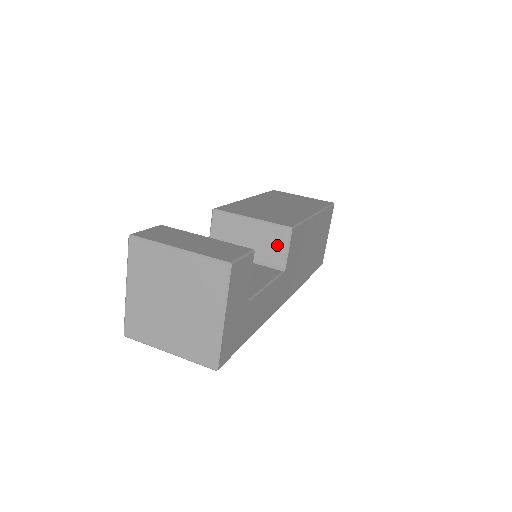
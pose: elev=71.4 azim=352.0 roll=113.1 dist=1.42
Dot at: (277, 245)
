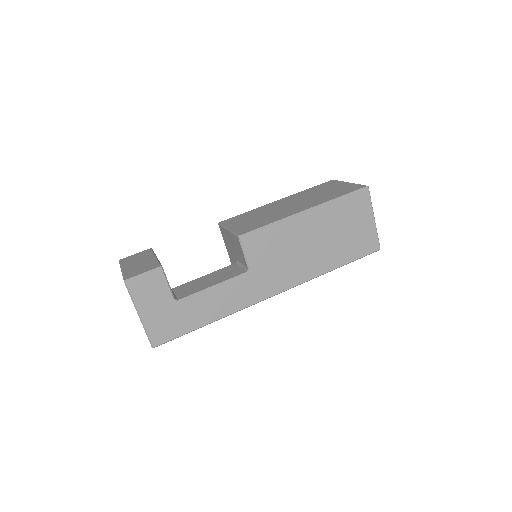
Dot at: (240, 250)
